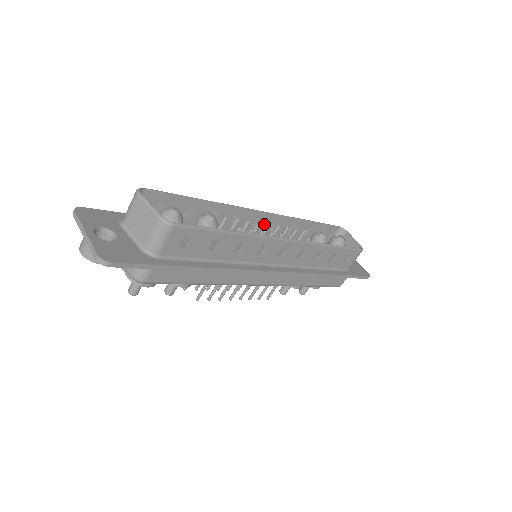
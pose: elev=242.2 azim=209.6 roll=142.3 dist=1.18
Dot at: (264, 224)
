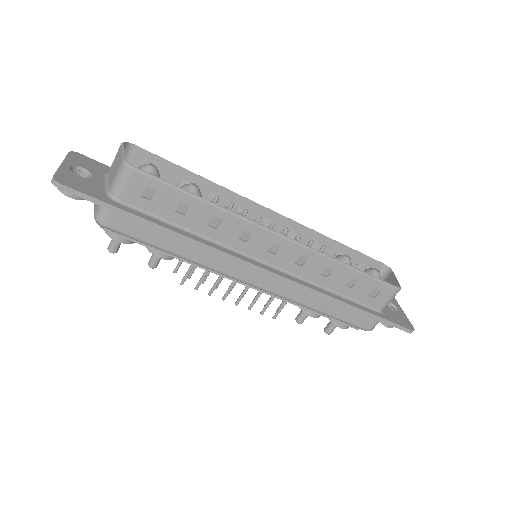
Dot at: (276, 228)
